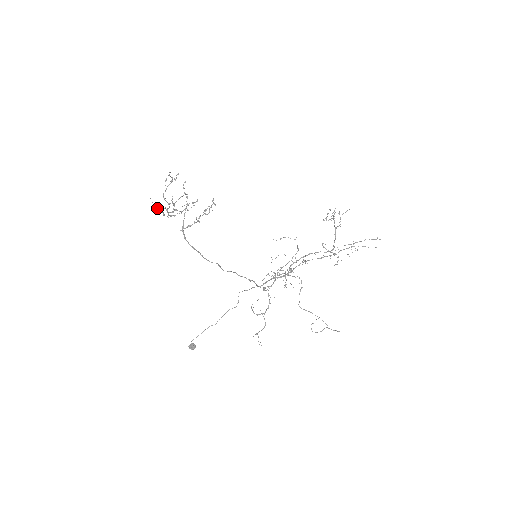
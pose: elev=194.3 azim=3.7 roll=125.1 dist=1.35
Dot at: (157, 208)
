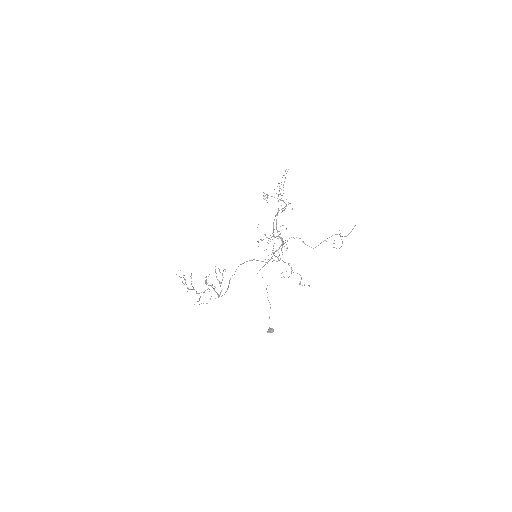
Dot at: occluded
